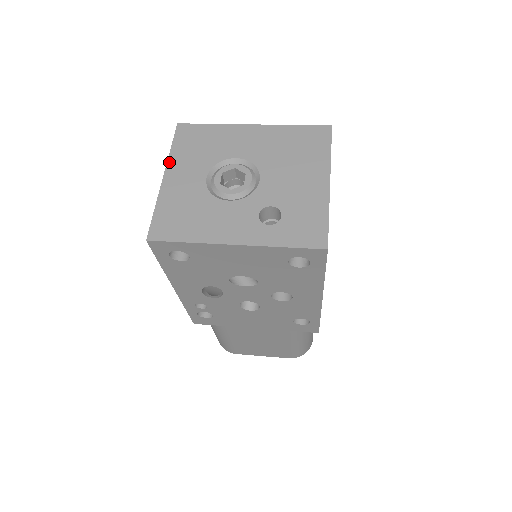
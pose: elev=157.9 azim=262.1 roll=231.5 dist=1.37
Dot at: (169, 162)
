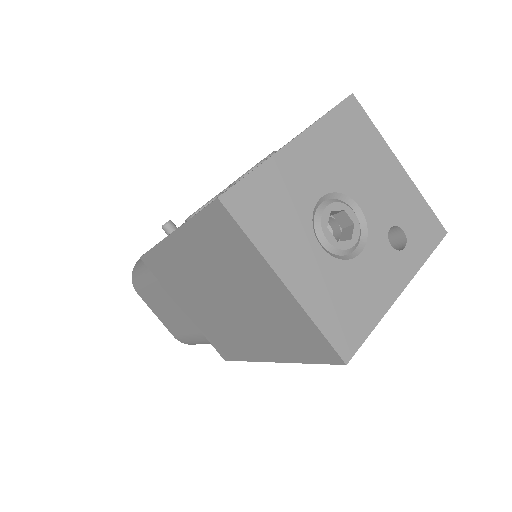
Dot at: (270, 260)
